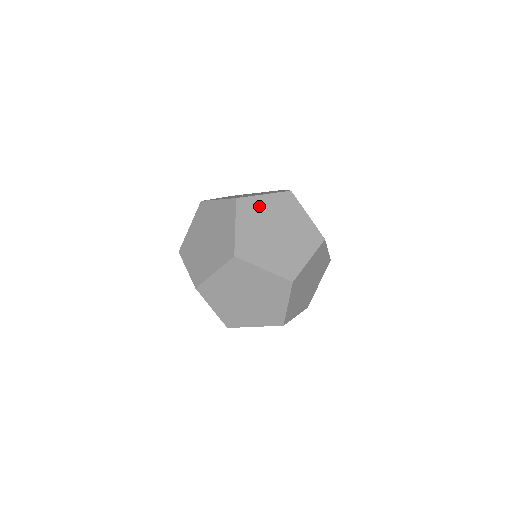
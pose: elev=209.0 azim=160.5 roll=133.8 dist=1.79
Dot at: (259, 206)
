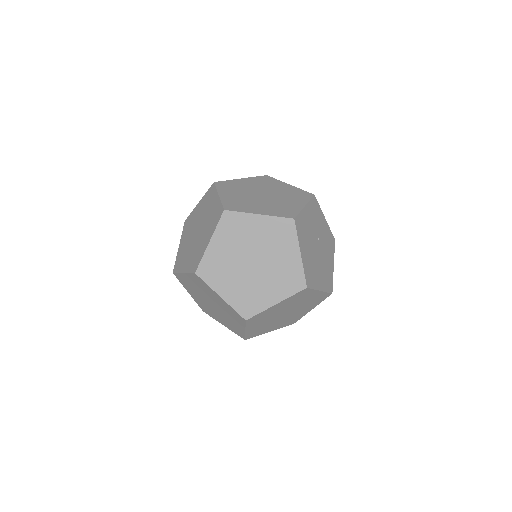
Dot at: occluded
